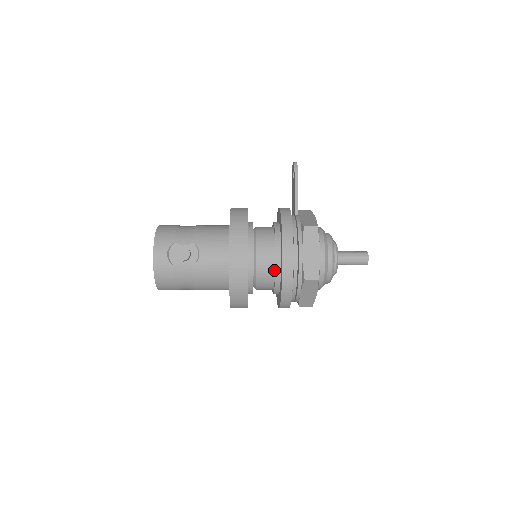
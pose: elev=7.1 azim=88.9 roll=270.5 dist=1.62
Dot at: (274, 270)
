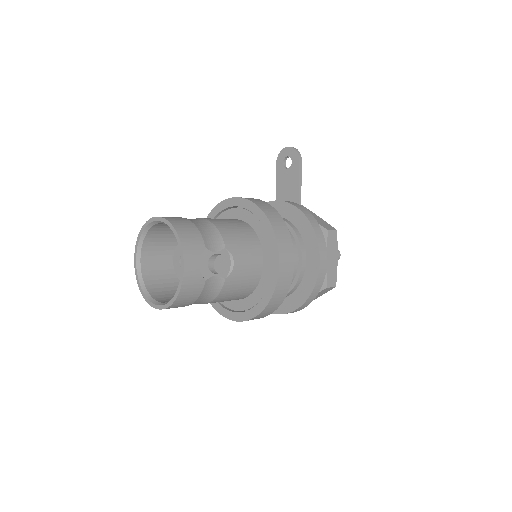
Dot at: (293, 277)
